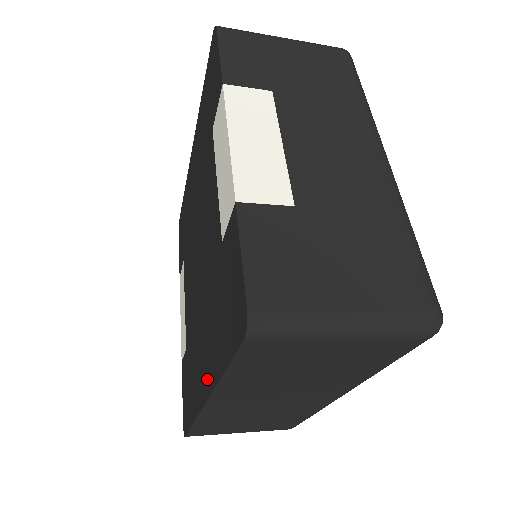
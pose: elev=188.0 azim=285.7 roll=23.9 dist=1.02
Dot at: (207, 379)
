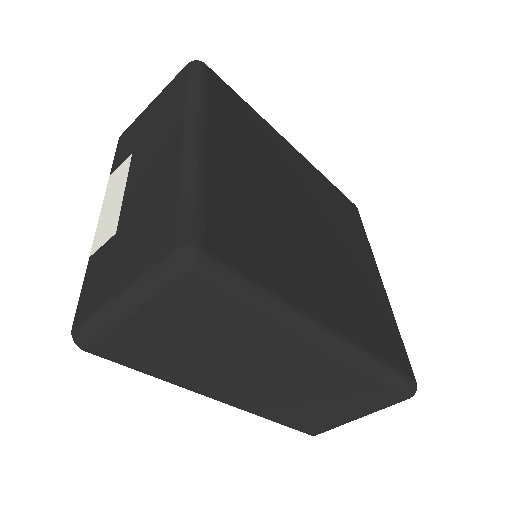
Dot at: occluded
